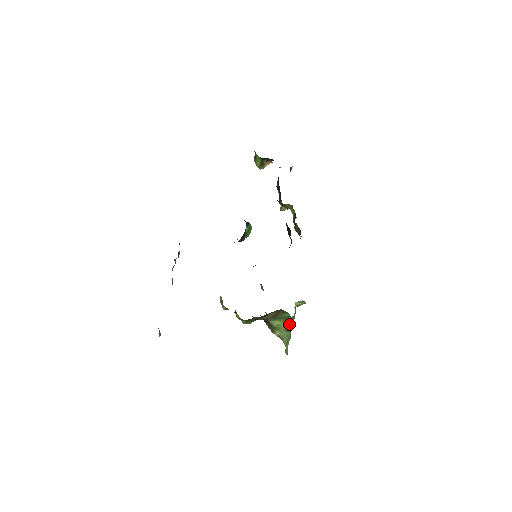
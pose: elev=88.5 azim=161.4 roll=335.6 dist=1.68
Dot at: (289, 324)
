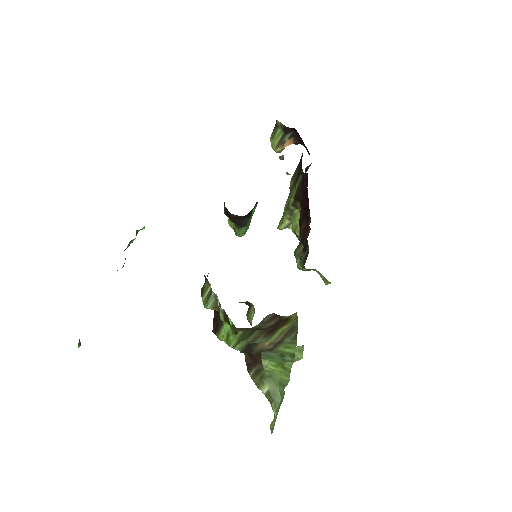
Dot at: (285, 375)
